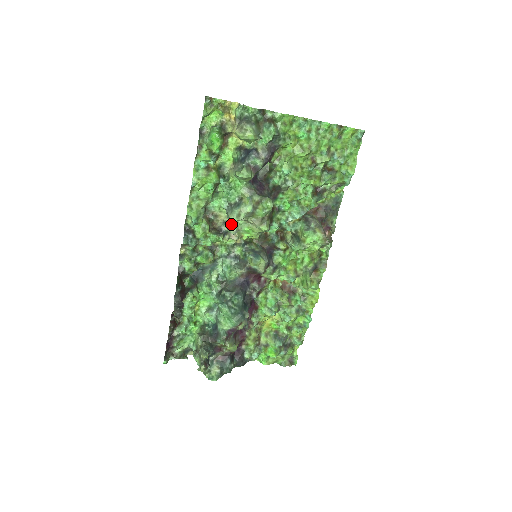
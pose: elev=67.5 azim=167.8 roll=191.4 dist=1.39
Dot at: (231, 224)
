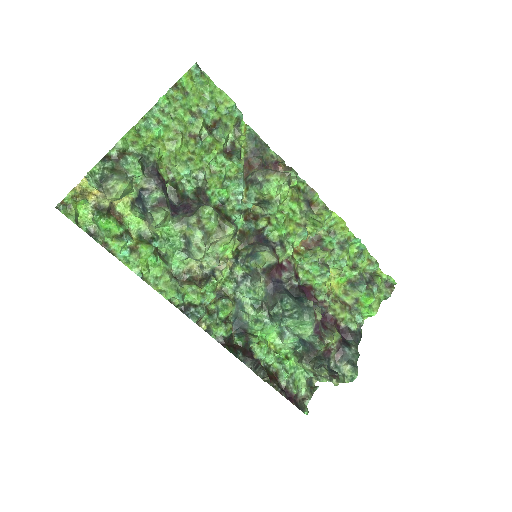
Dot at: (206, 261)
